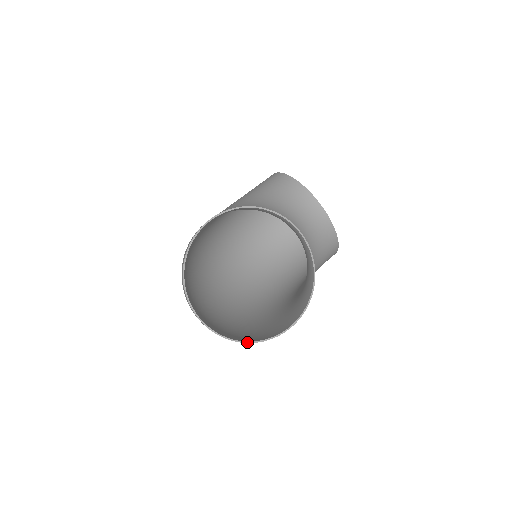
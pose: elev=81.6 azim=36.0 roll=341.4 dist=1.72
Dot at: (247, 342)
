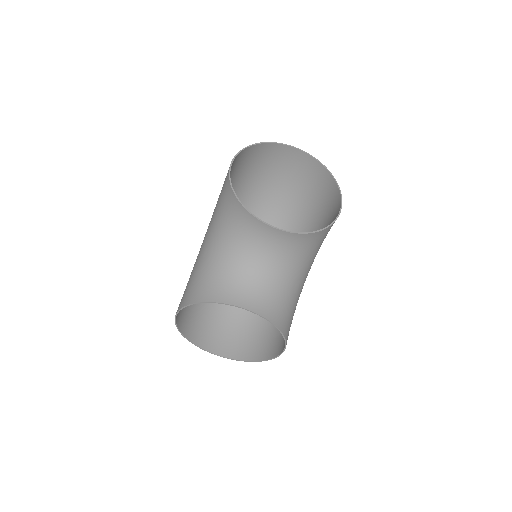
Dot at: (258, 361)
